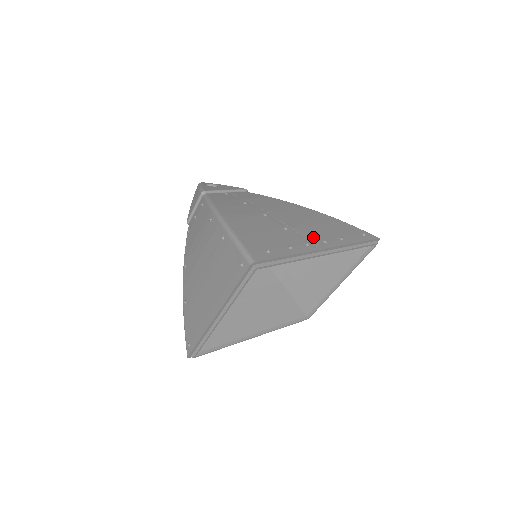
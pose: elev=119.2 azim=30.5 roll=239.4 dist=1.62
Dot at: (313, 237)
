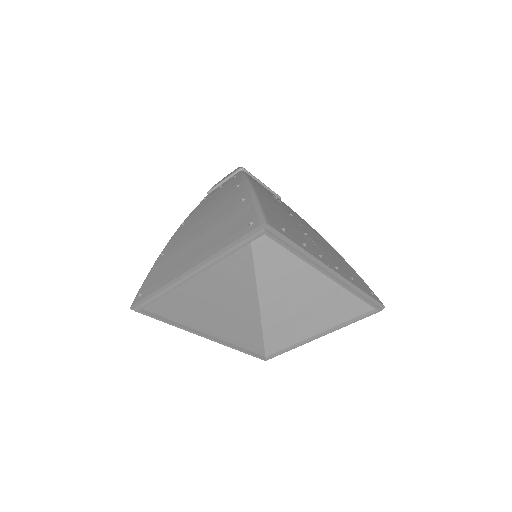
Dot at: (327, 257)
